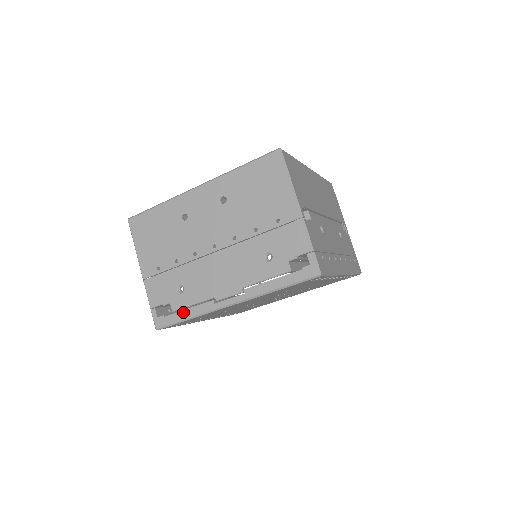
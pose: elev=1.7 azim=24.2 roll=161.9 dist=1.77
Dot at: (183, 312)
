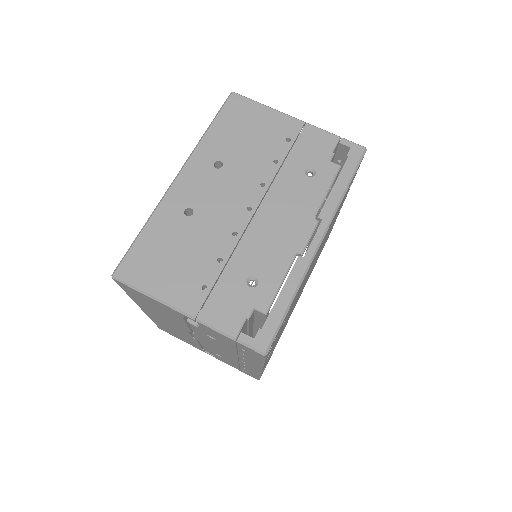
Dot at: (279, 300)
